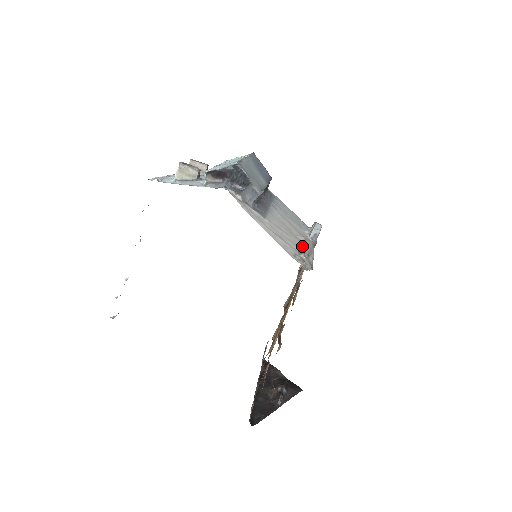
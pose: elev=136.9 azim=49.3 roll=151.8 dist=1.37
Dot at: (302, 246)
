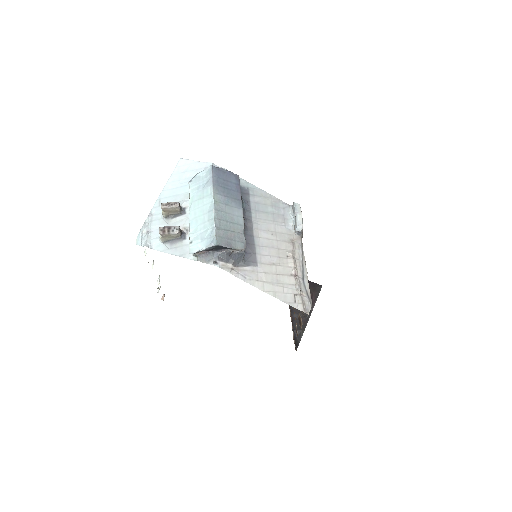
Dot at: (295, 271)
